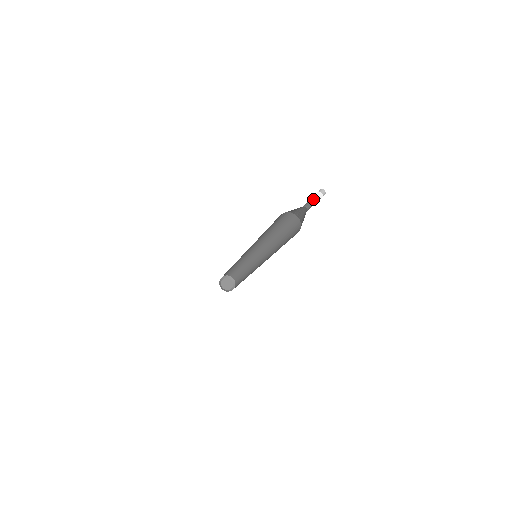
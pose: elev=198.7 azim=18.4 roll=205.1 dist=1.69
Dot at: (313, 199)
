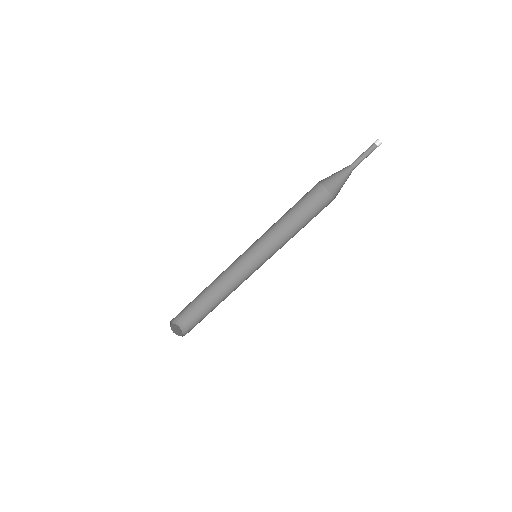
Dot at: (366, 157)
